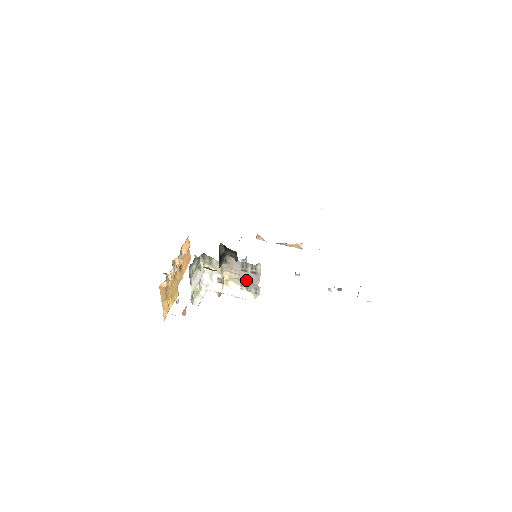
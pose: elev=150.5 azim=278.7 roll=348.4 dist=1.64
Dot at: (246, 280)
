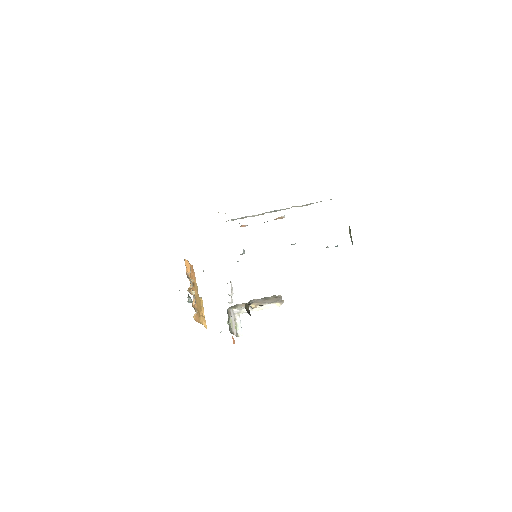
Dot at: (270, 302)
